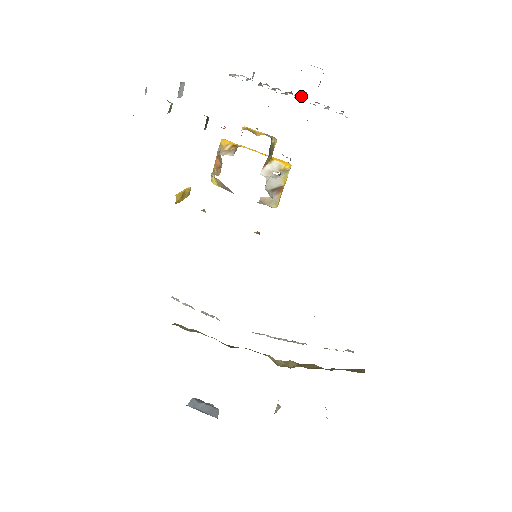
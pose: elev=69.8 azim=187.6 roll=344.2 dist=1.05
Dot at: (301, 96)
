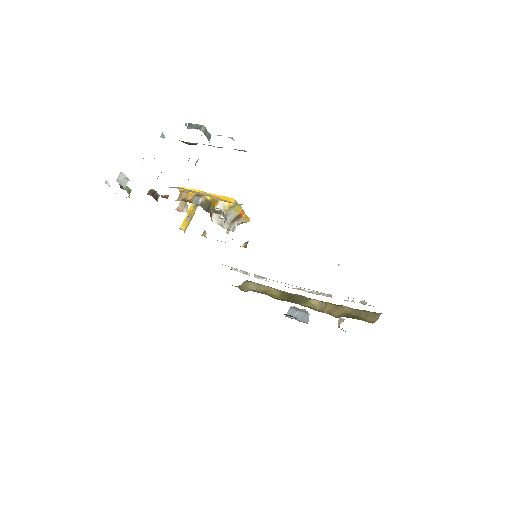
Dot at: occluded
